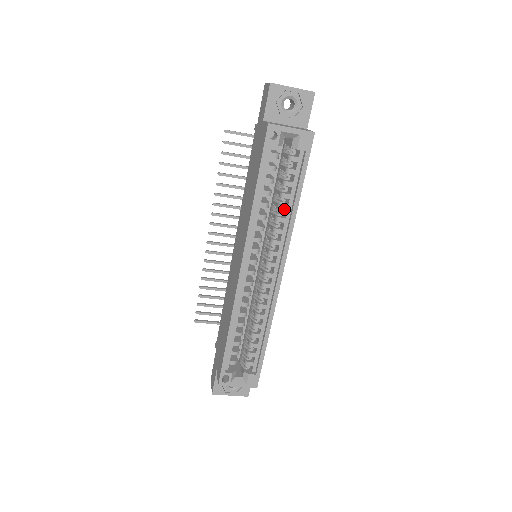
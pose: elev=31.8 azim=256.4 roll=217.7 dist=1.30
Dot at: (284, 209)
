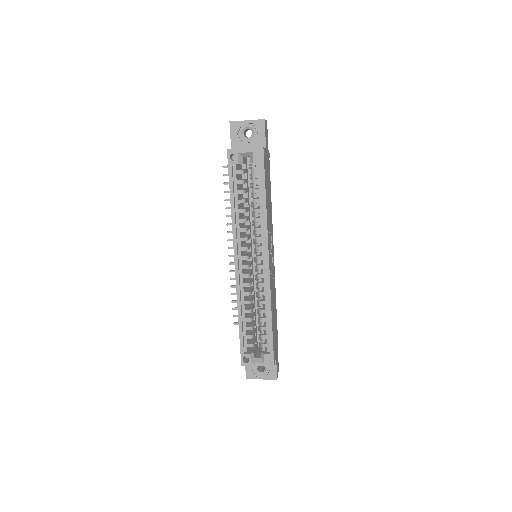
Dot at: (257, 211)
